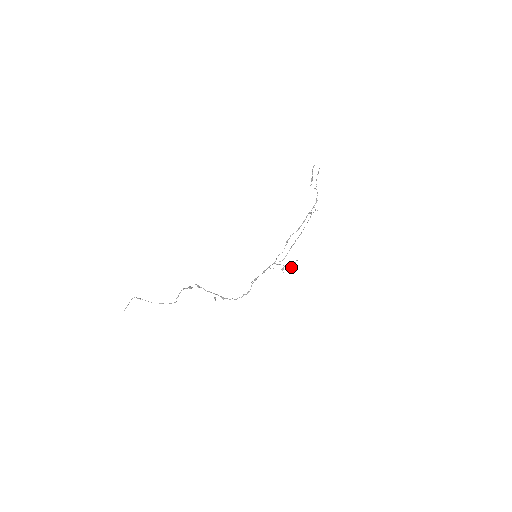
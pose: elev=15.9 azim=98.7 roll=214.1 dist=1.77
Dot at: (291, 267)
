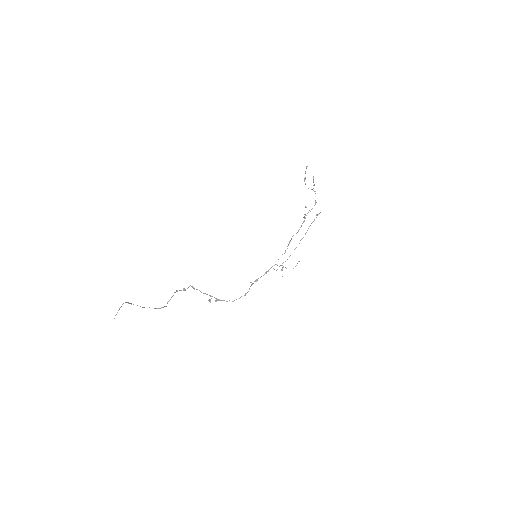
Dot at: (293, 268)
